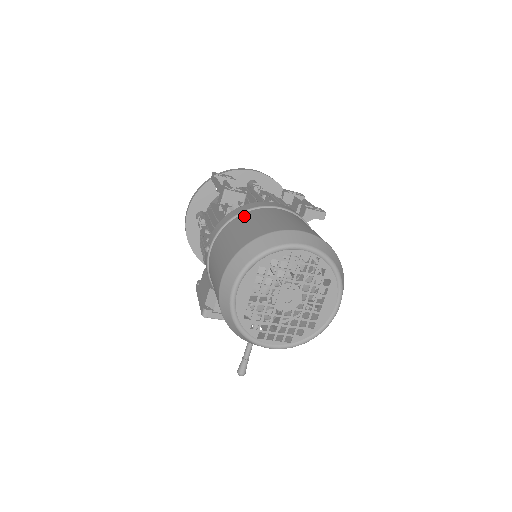
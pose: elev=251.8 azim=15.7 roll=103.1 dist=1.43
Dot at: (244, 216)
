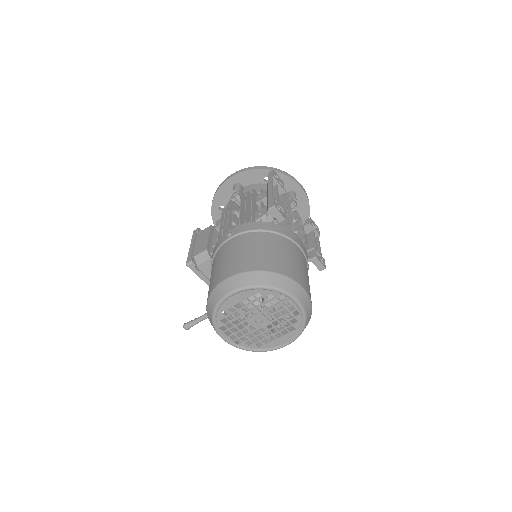
Dot at: (273, 237)
